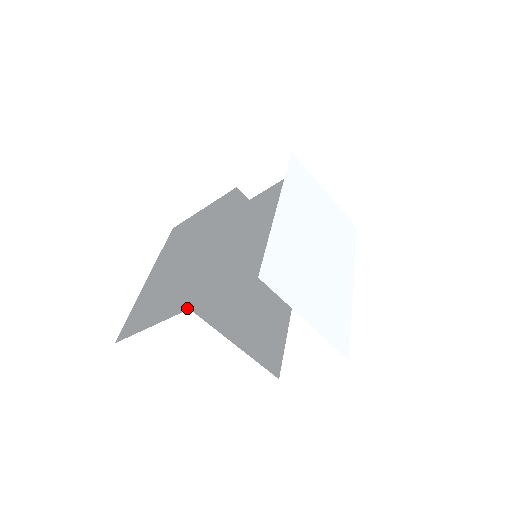
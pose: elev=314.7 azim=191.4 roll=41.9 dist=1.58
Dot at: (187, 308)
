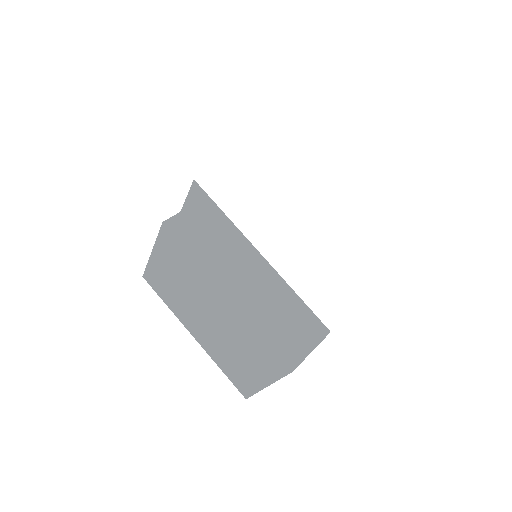
Dot at: (289, 371)
